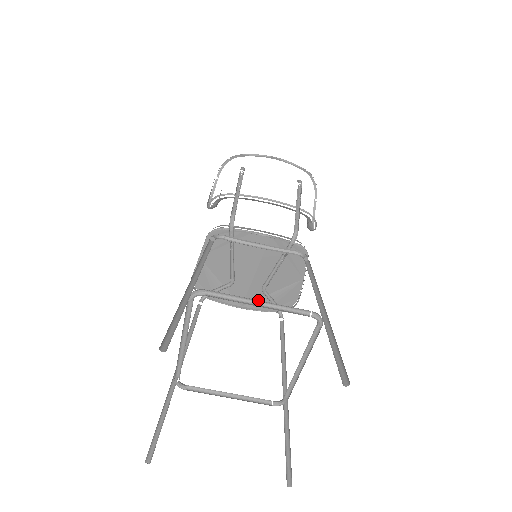
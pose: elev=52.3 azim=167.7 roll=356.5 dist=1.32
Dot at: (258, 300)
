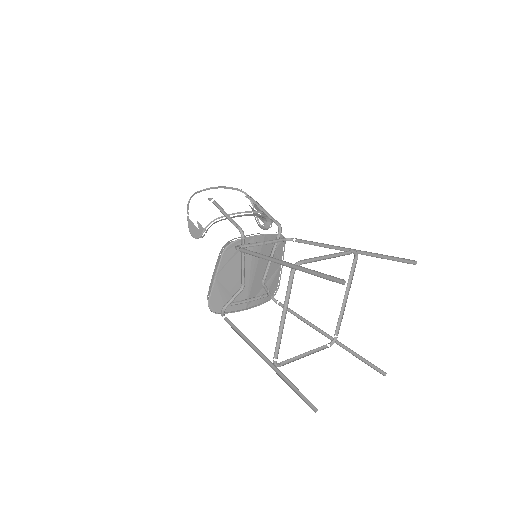
Dot at: (326, 255)
